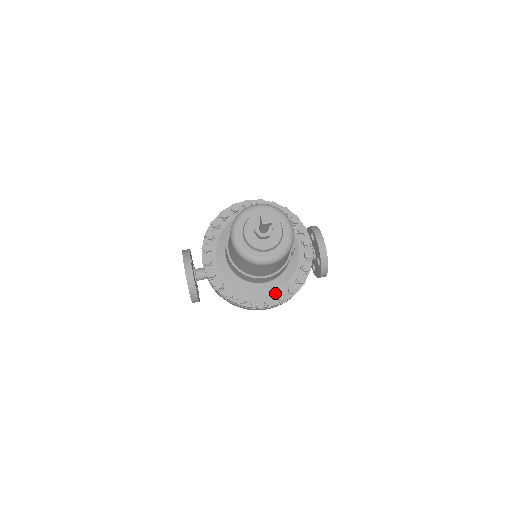
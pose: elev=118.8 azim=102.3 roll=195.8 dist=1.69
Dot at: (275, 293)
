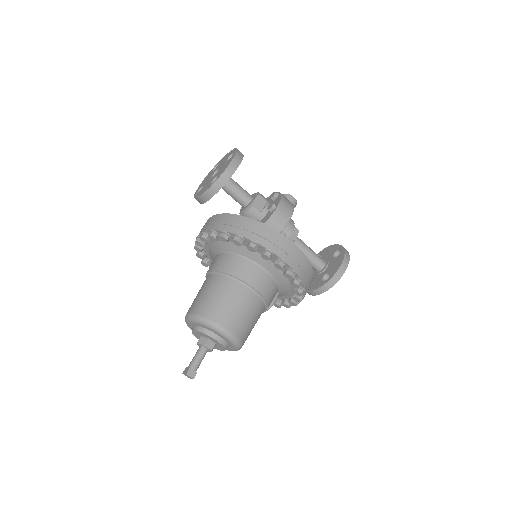
Dot at: occluded
